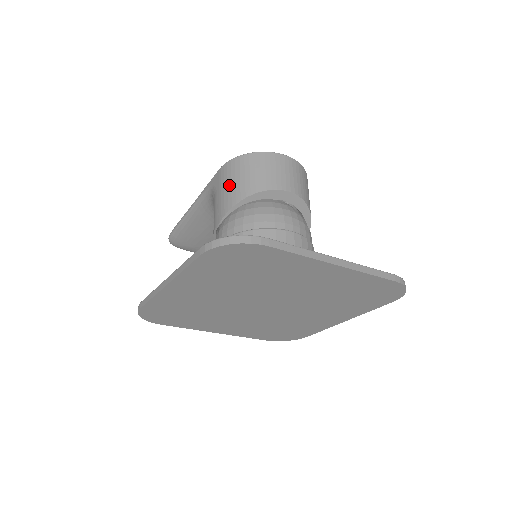
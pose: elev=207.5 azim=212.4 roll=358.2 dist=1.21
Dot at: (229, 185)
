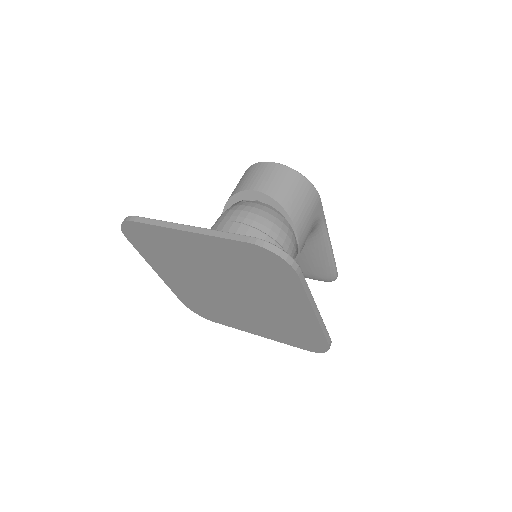
Dot at: occluded
